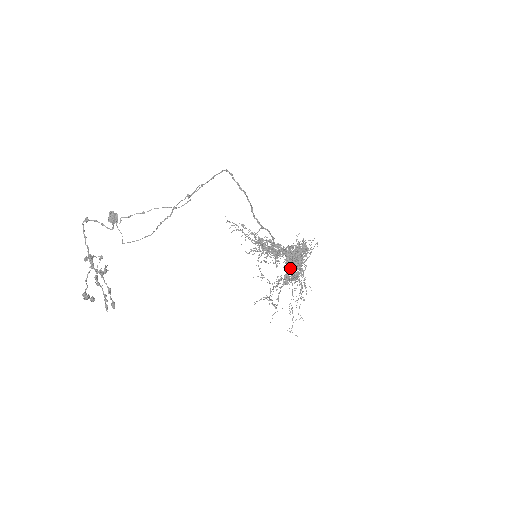
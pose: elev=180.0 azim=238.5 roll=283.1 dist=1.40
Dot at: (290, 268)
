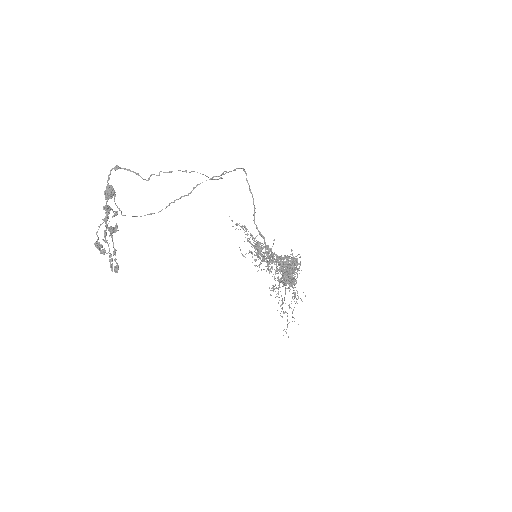
Dot at: occluded
